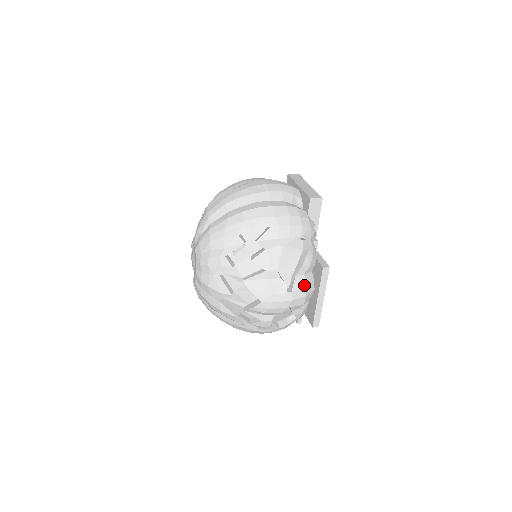
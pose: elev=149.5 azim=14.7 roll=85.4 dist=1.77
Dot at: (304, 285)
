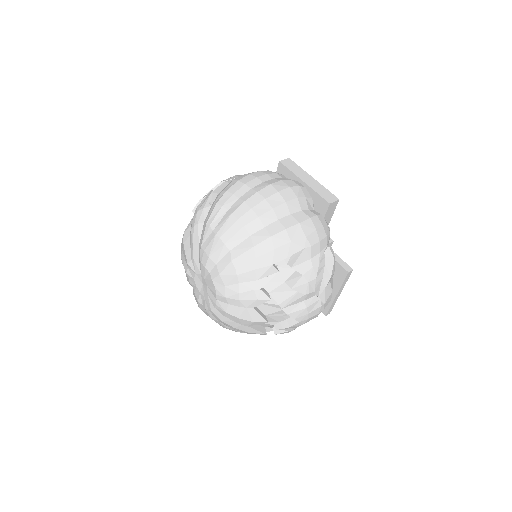
Dot at: (331, 292)
